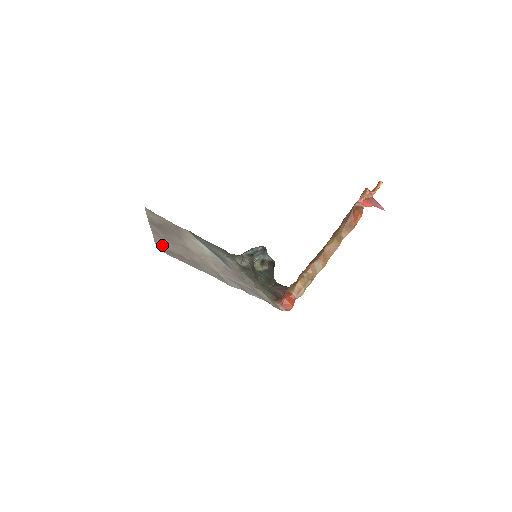
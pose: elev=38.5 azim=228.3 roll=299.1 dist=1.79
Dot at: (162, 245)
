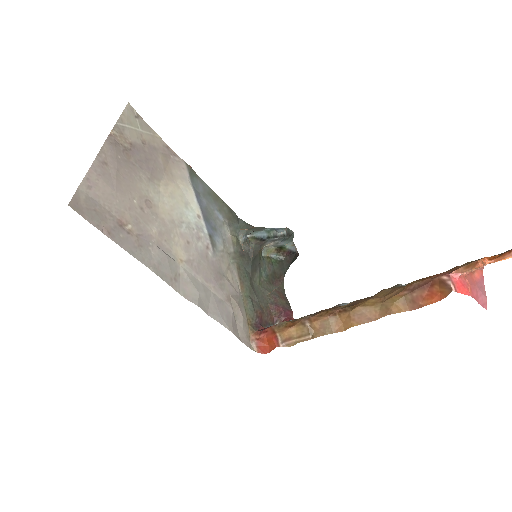
Dot at: (92, 194)
